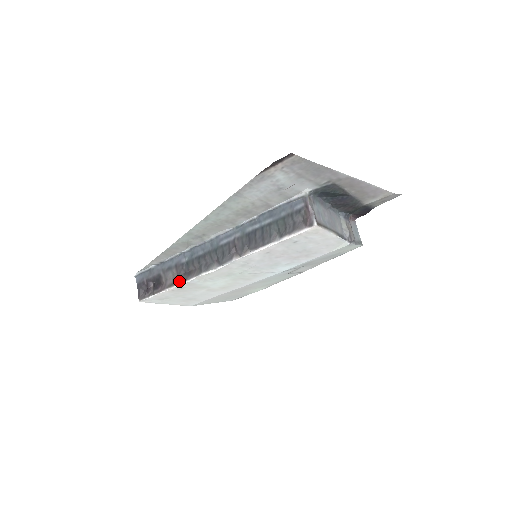
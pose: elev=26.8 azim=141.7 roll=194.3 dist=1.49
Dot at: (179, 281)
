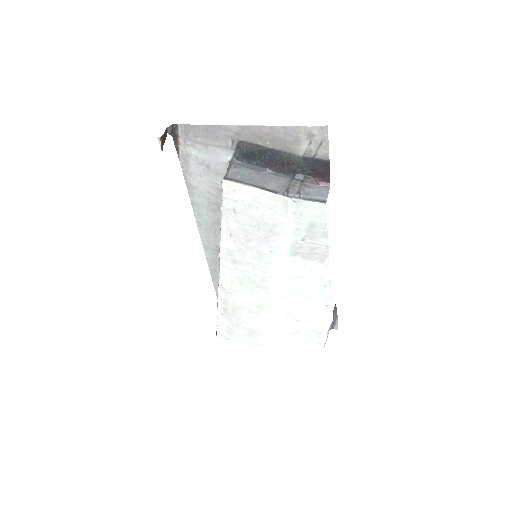
Dot at: occluded
